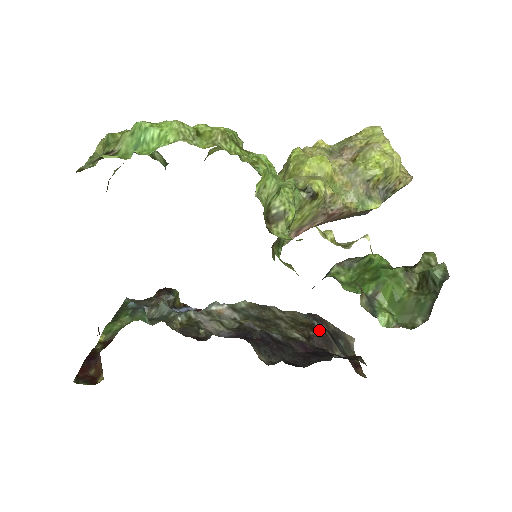
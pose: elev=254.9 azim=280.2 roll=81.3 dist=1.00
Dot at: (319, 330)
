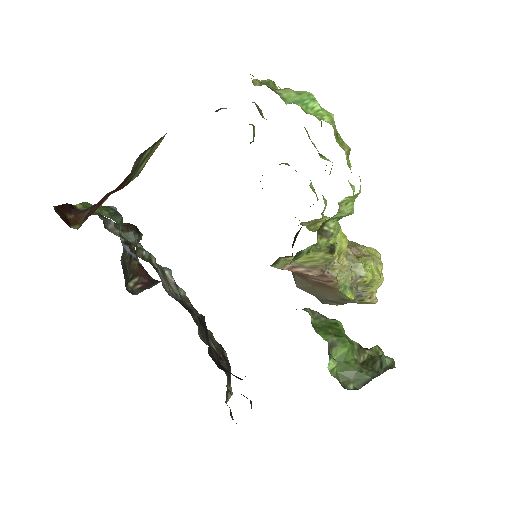
Dot at: (226, 360)
